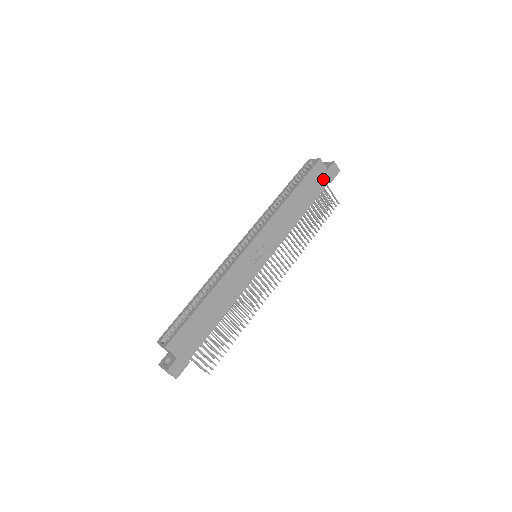
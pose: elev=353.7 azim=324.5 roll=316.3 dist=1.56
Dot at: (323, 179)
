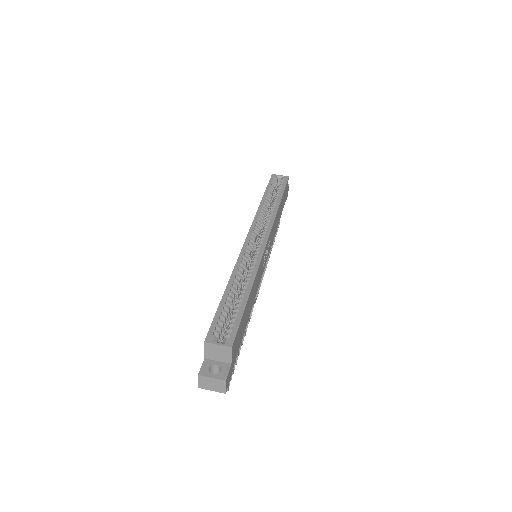
Dot at: (285, 197)
